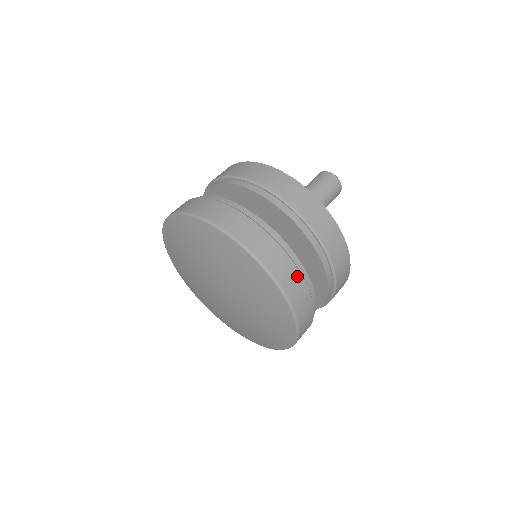
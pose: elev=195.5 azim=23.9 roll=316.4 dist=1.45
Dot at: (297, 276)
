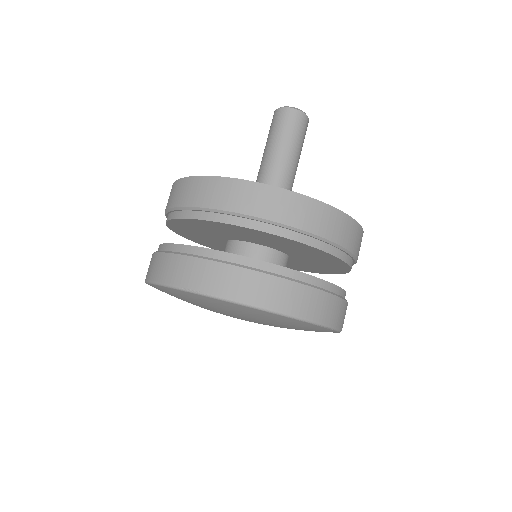
Dot at: (309, 292)
